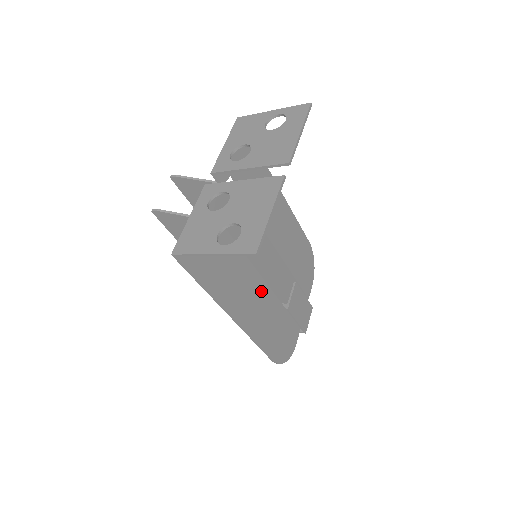
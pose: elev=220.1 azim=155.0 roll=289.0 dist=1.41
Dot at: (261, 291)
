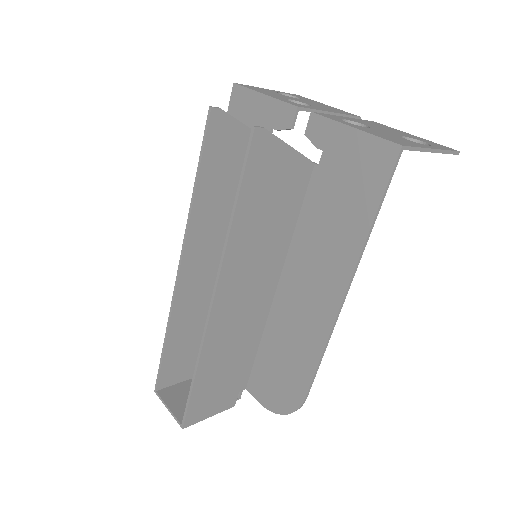
Dot at: (288, 293)
